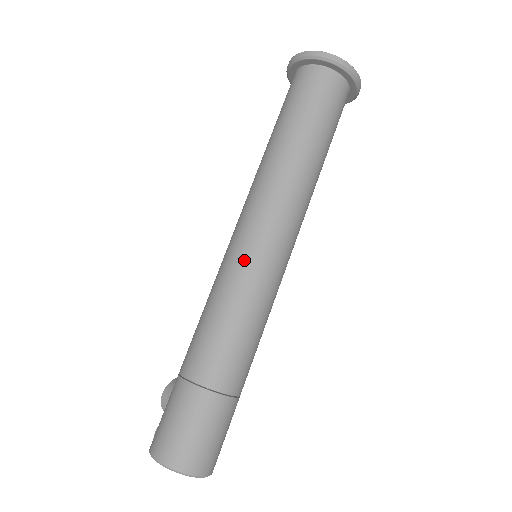
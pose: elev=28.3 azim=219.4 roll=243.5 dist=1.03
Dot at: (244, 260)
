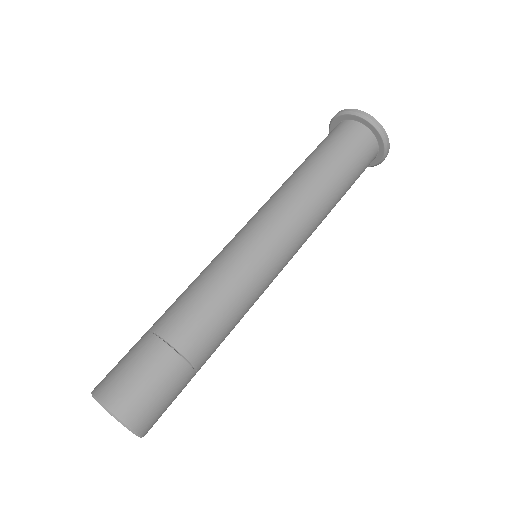
Dot at: (232, 243)
